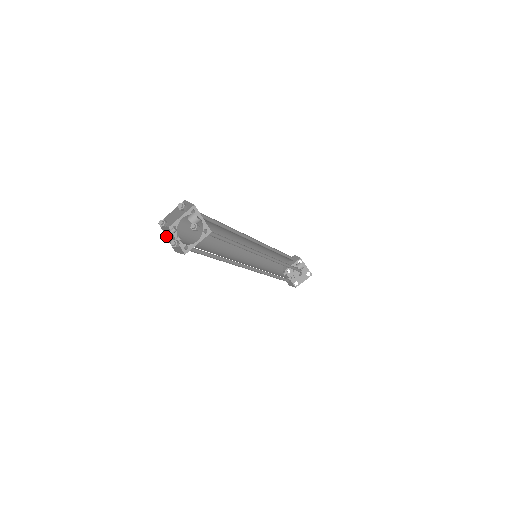
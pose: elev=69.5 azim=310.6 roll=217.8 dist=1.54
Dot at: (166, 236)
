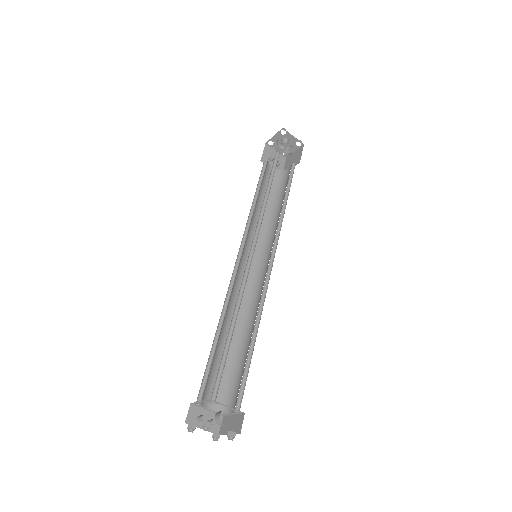
Dot at: (200, 428)
